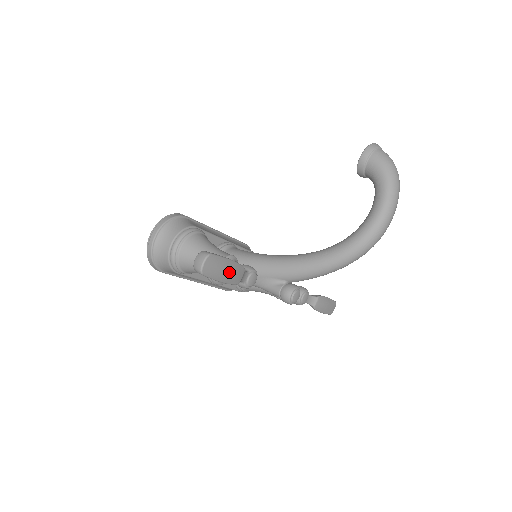
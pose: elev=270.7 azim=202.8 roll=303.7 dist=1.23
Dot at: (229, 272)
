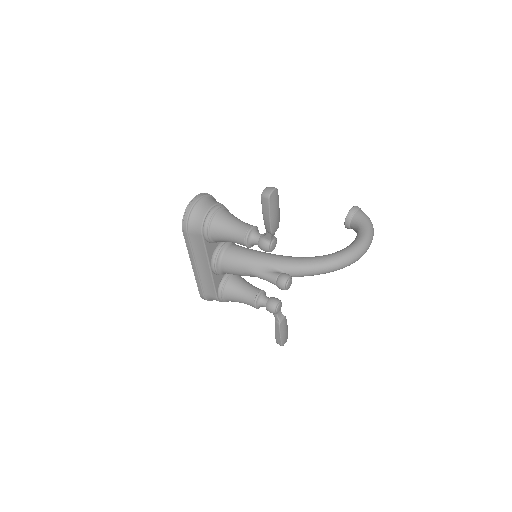
Dot at: (277, 215)
